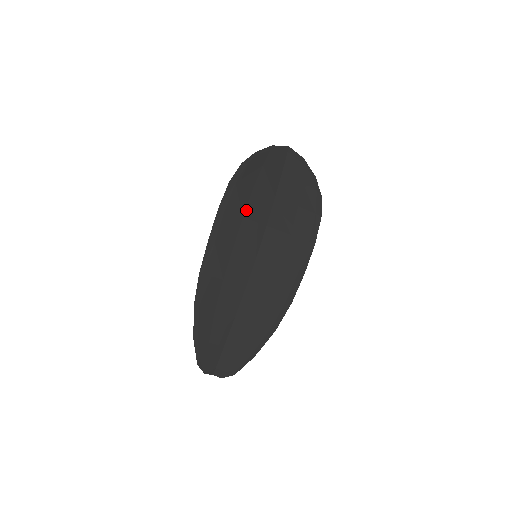
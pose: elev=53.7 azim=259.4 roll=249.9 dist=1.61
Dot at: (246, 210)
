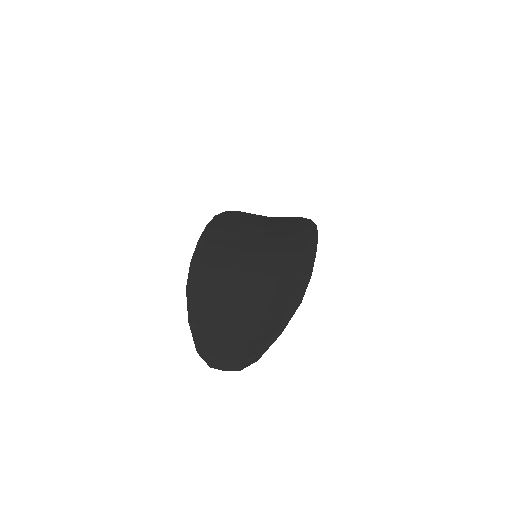
Dot at: (236, 230)
